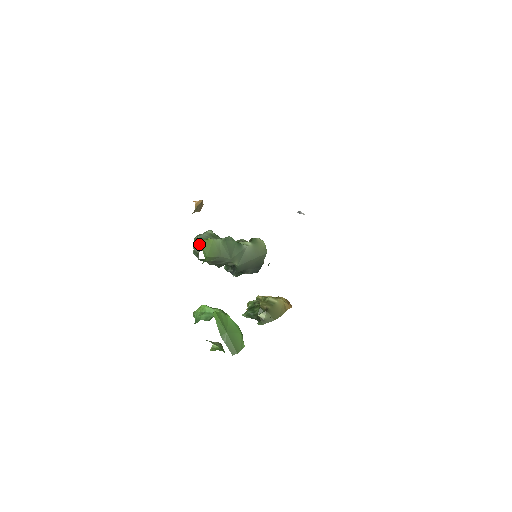
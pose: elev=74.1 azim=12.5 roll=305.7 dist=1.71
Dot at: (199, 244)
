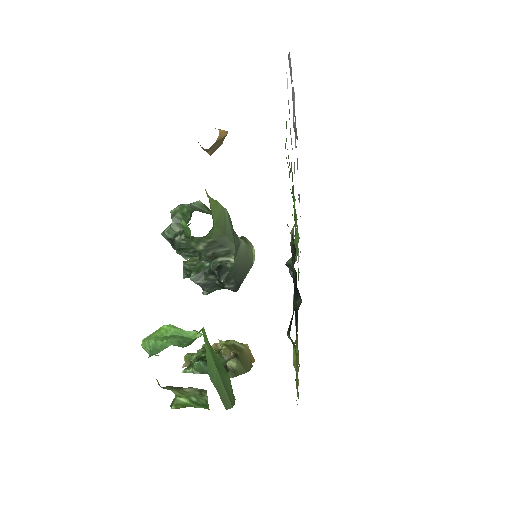
Dot at: (193, 210)
